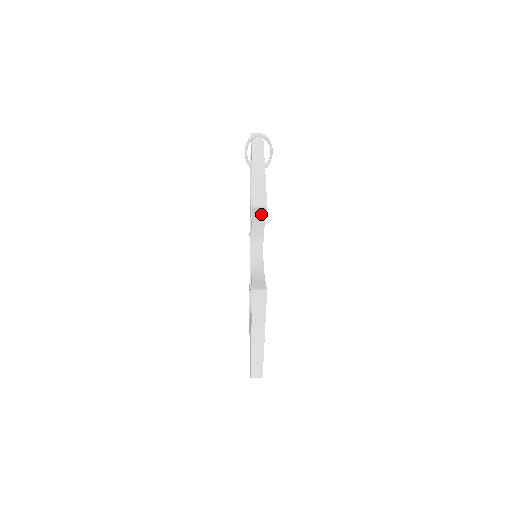
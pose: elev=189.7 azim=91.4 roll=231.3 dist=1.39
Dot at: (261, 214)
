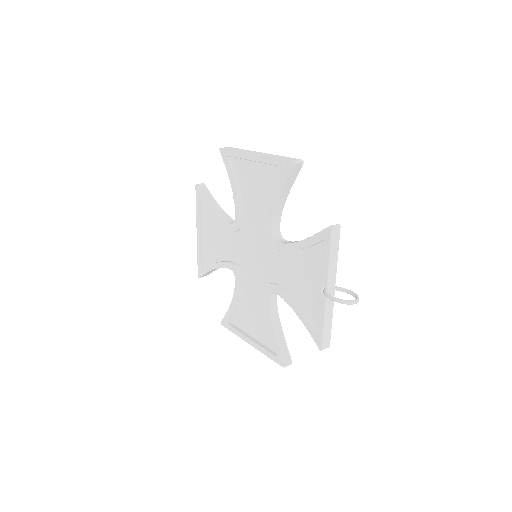
Dot at: occluded
